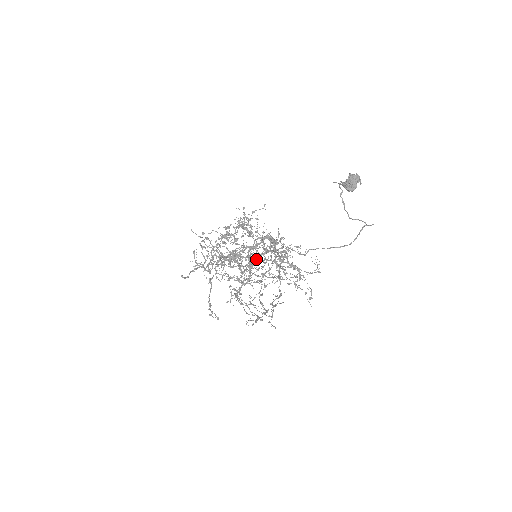
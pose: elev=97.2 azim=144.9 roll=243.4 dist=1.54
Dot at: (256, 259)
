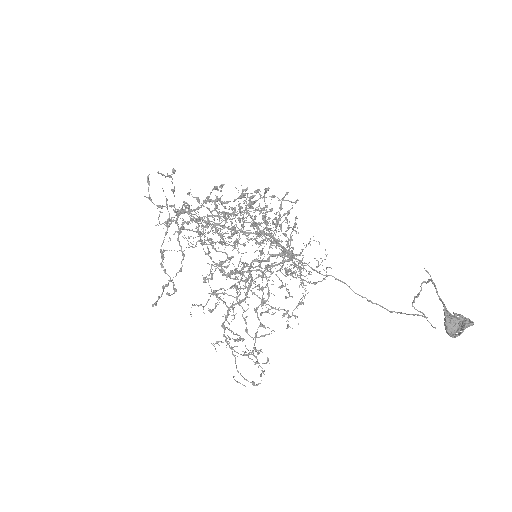
Dot at: (262, 286)
